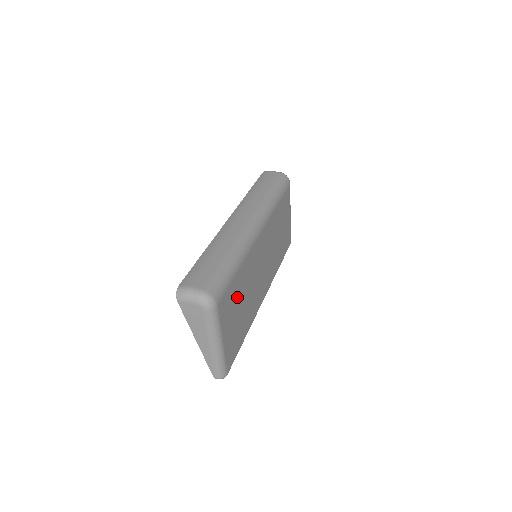
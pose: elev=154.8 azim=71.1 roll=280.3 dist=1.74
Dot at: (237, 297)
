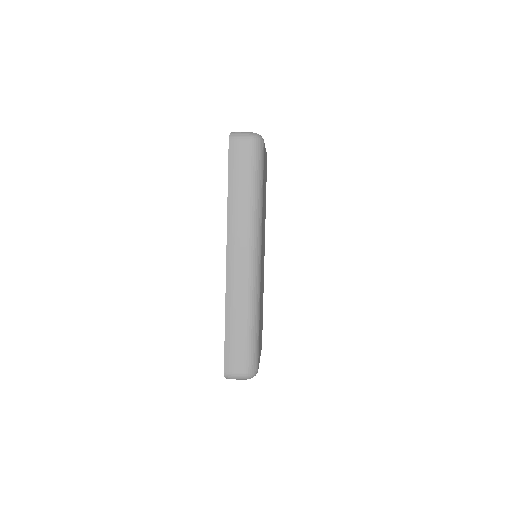
Dot at: (260, 325)
